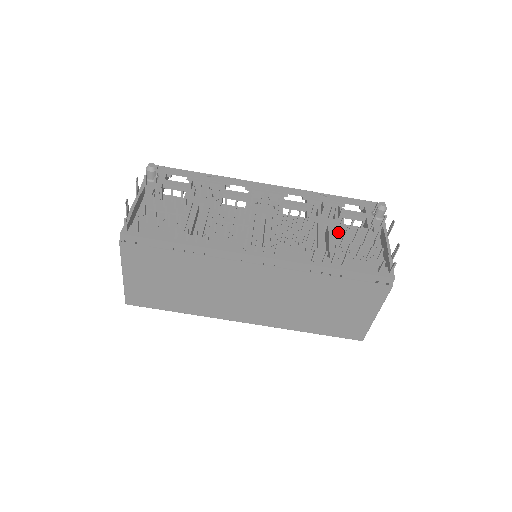
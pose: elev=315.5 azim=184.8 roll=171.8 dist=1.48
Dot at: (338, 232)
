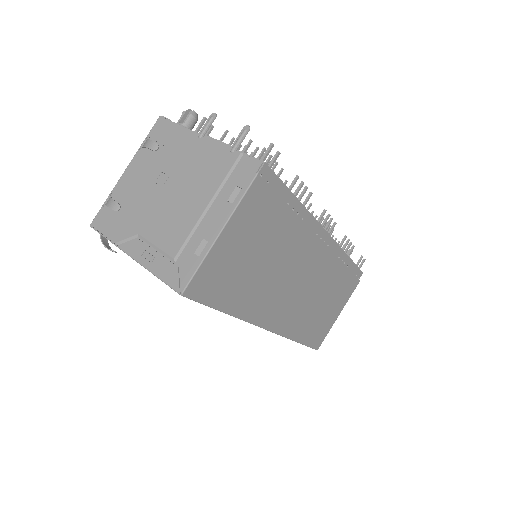
Dot at: occluded
